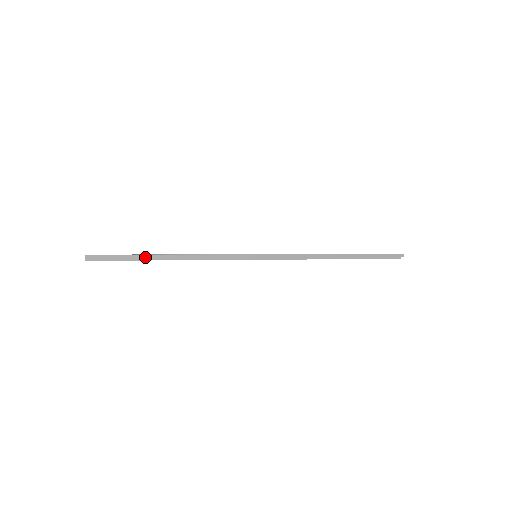
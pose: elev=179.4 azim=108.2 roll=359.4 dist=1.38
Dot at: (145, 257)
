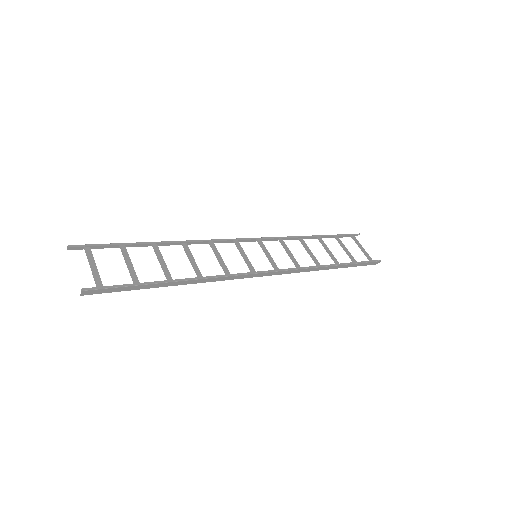
Dot at: (150, 286)
